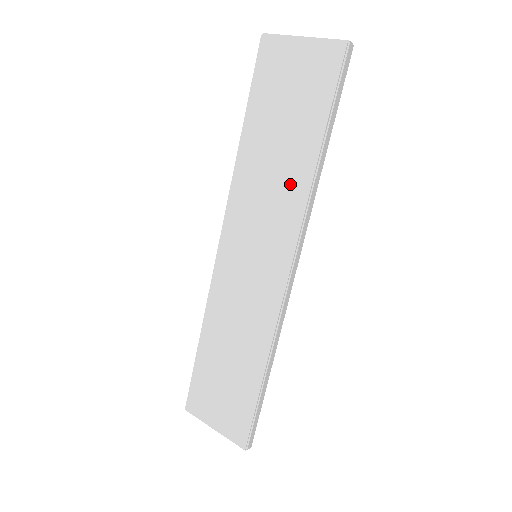
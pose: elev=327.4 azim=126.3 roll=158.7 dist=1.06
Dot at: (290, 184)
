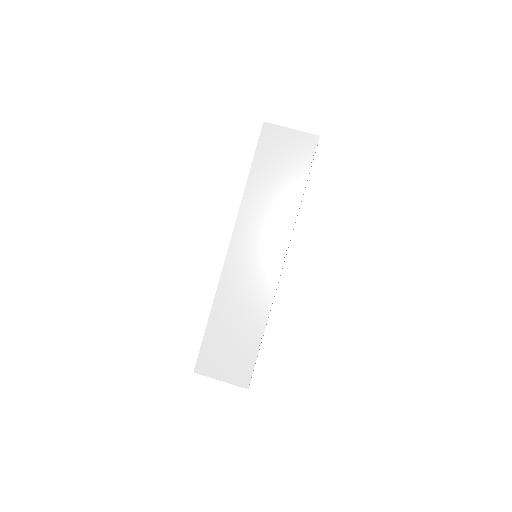
Dot at: (283, 211)
